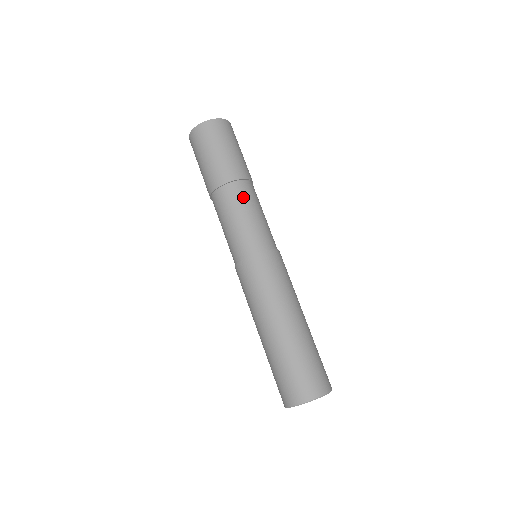
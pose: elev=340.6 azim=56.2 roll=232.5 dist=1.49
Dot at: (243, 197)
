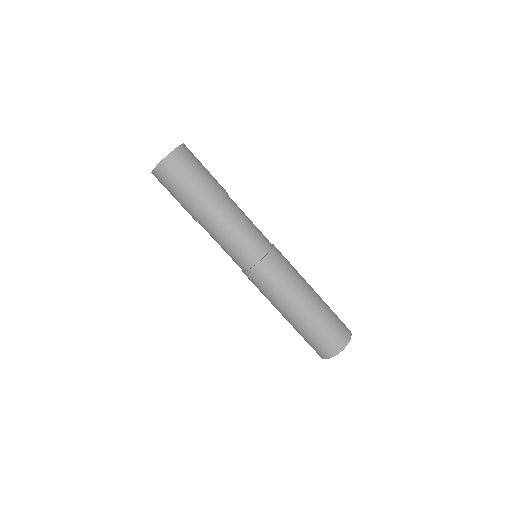
Dot at: (234, 211)
